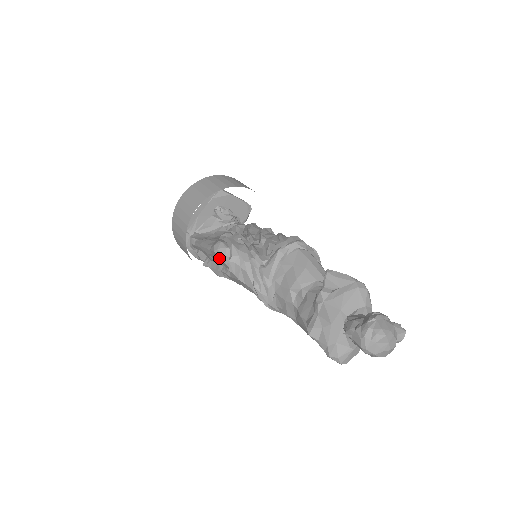
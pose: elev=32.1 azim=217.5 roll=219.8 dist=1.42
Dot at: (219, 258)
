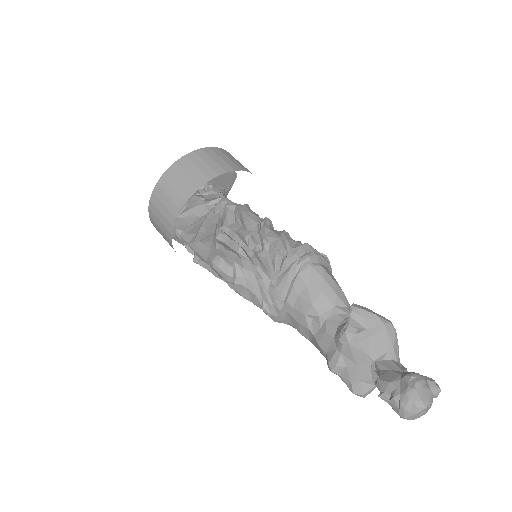
Dot at: (220, 275)
